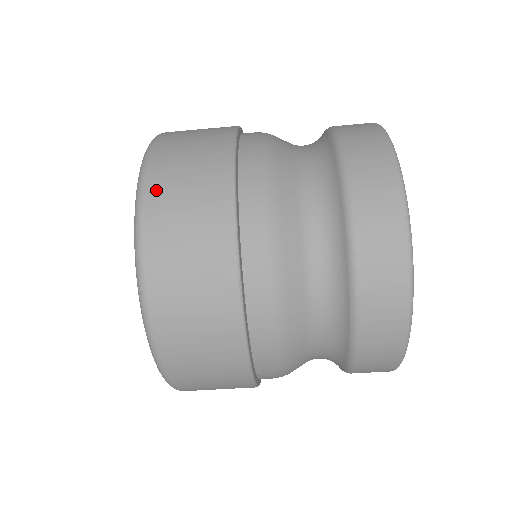
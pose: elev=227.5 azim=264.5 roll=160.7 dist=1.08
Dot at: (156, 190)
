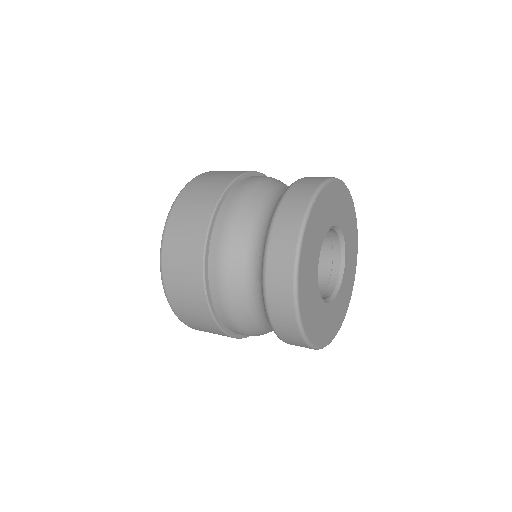
Dot at: (171, 228)
